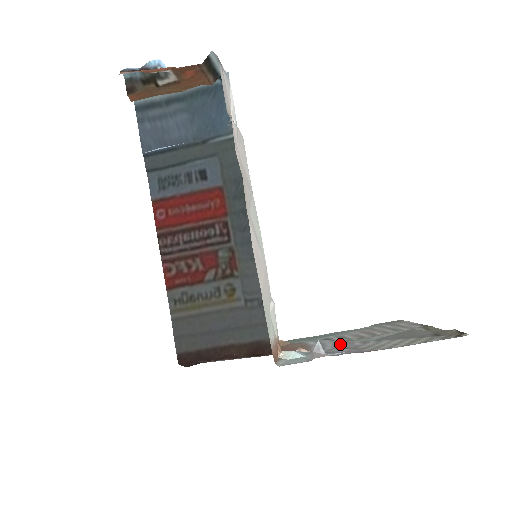
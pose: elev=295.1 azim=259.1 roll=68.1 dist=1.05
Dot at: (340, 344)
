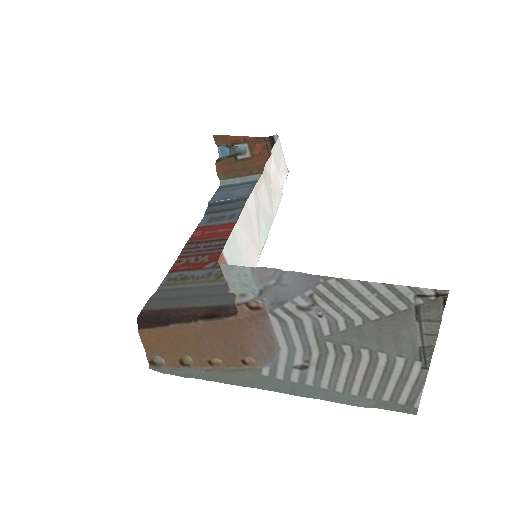
Dot at: (307, 333)
